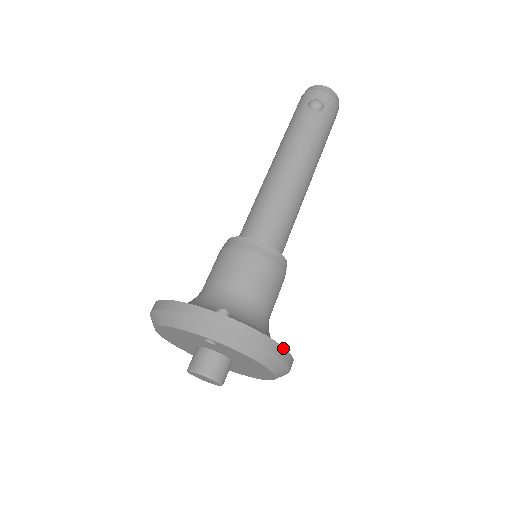
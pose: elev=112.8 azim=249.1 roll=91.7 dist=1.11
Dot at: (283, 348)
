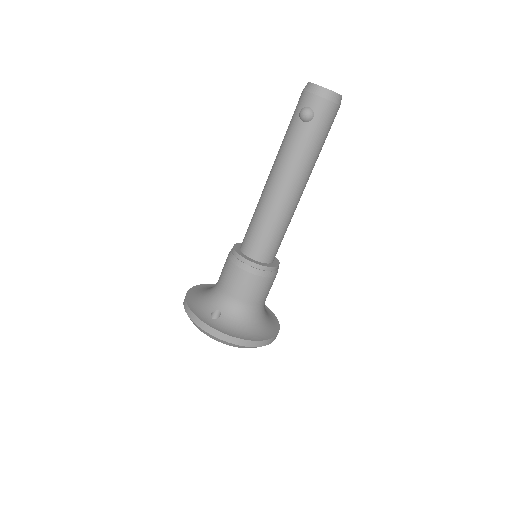
Dot at: (253, 341)
